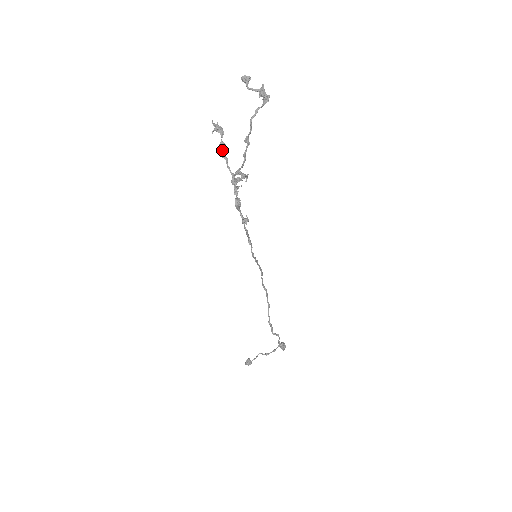
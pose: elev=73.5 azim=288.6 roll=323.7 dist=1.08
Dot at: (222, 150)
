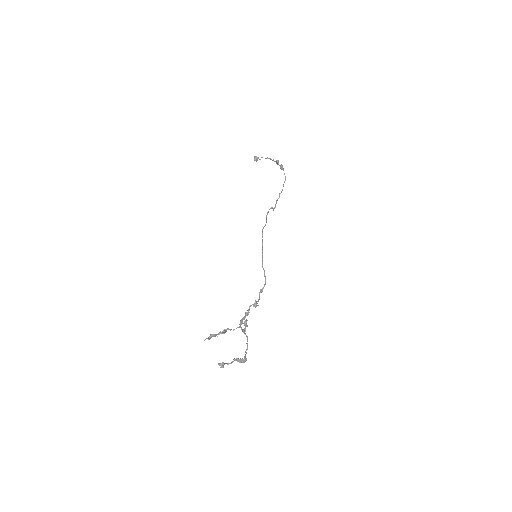
Dot at: (222, 333)
